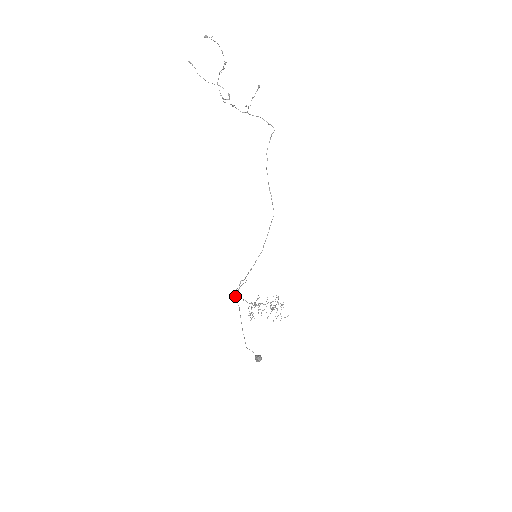
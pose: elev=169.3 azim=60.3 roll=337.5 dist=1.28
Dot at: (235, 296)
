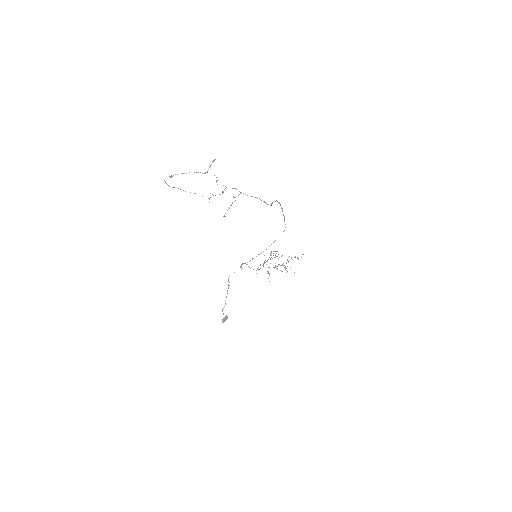
Dot at: (228, 279)
